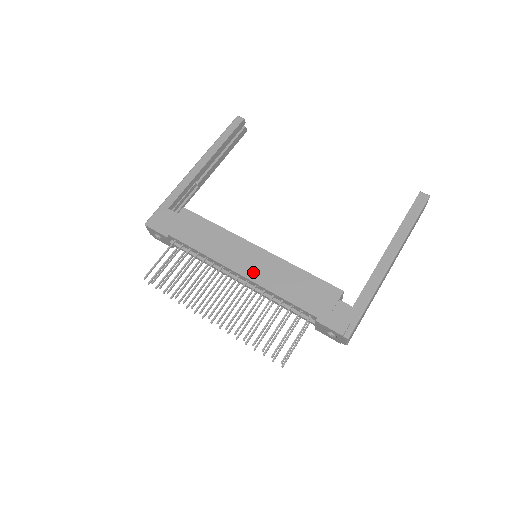
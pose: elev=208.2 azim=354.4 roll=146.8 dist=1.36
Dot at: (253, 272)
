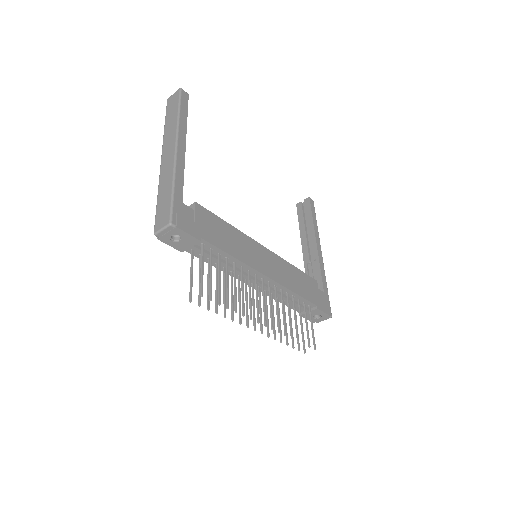
Dot at: (274, 273)
